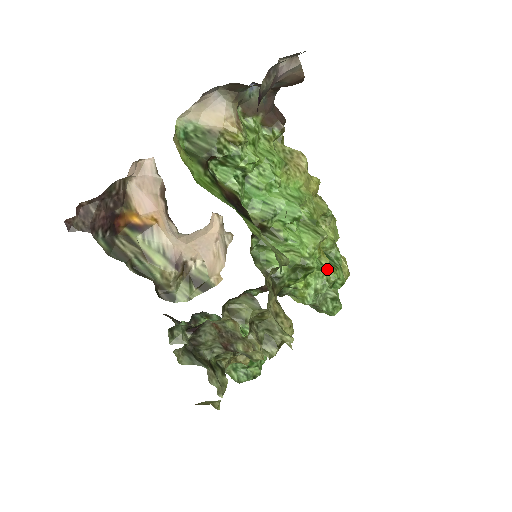
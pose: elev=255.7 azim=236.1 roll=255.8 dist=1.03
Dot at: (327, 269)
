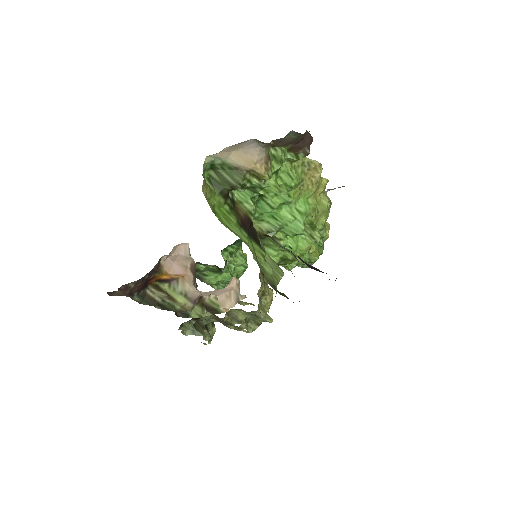
Dot at: (312, 254)
